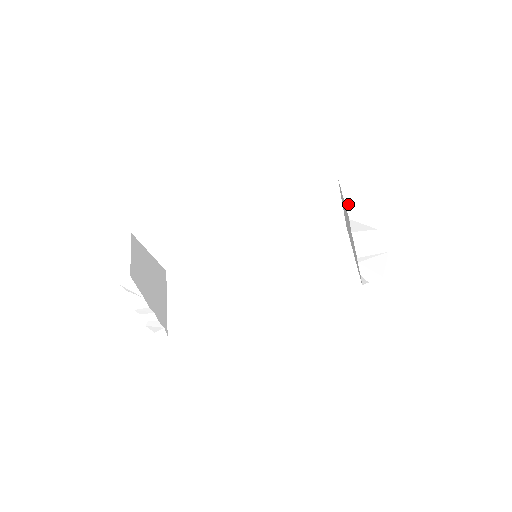
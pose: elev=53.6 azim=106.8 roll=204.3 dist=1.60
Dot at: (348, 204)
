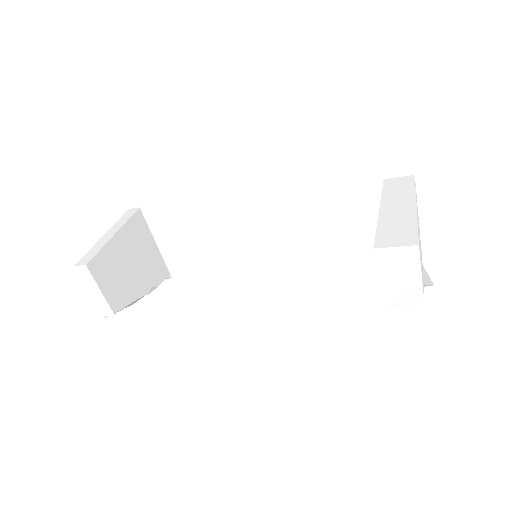
Dot at: (384, 292)
